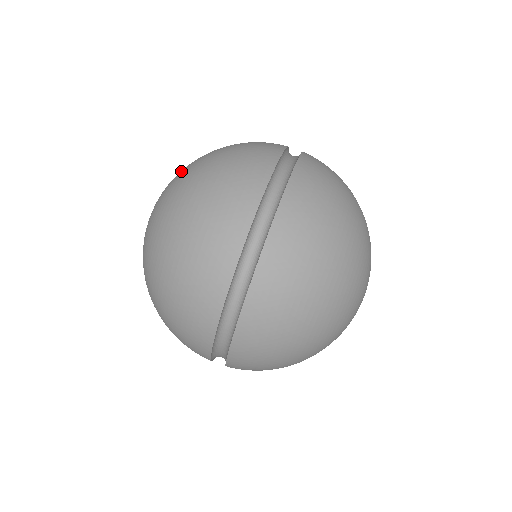
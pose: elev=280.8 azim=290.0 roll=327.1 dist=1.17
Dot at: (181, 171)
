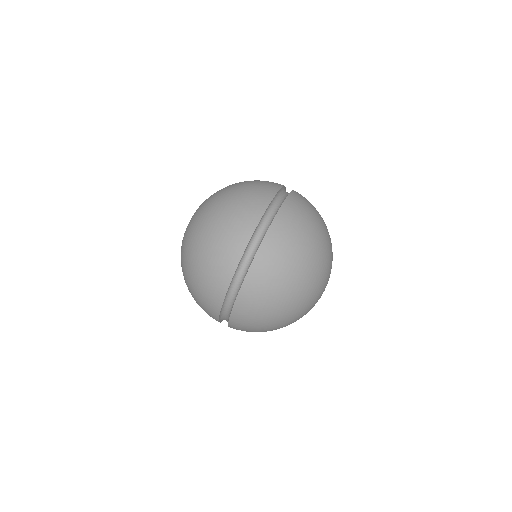
Dot at: (197, 217)
